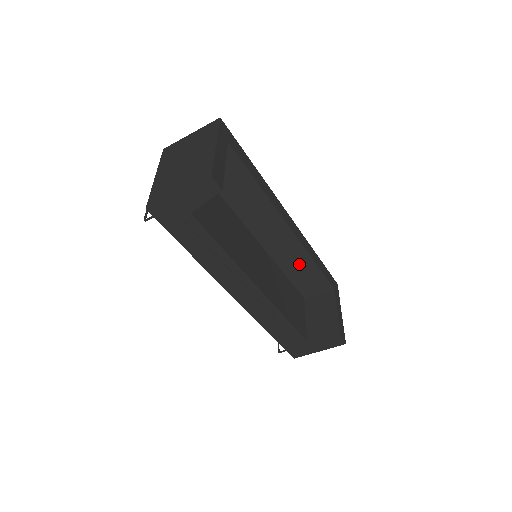
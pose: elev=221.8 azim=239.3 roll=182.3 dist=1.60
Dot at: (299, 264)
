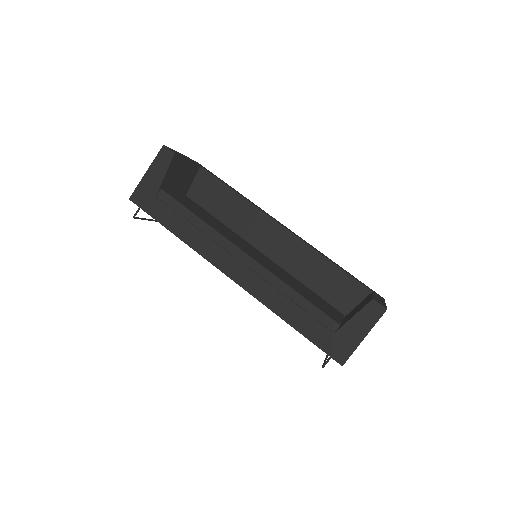
Dot at: (314, 268)
